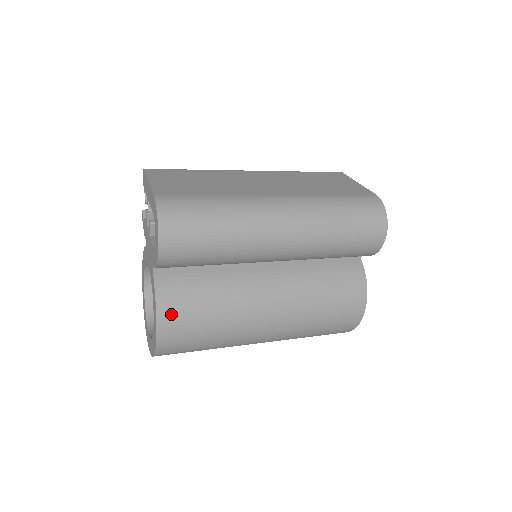
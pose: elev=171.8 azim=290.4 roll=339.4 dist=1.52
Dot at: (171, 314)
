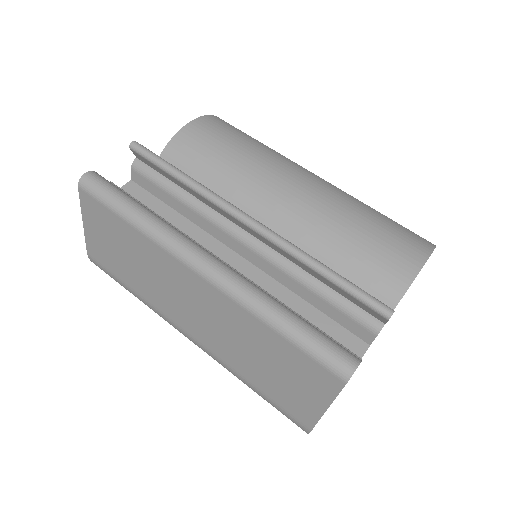
Dot at: occluded
